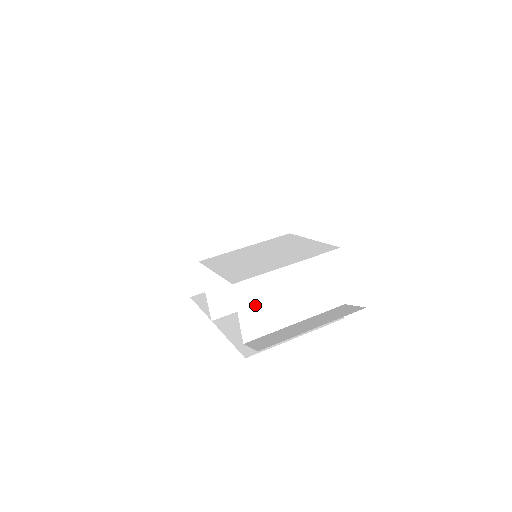
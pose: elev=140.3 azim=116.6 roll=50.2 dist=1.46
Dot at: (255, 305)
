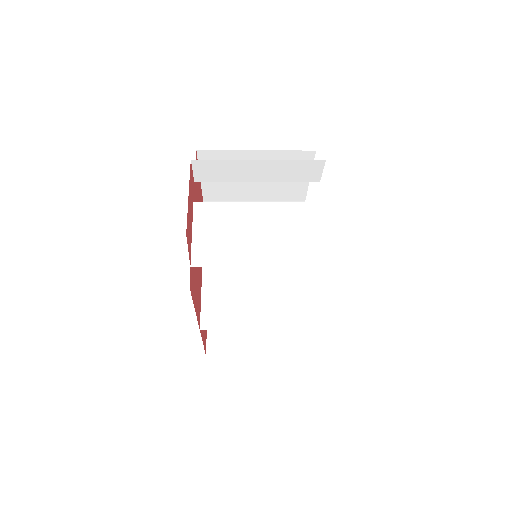
Dot at: (213, 230)
